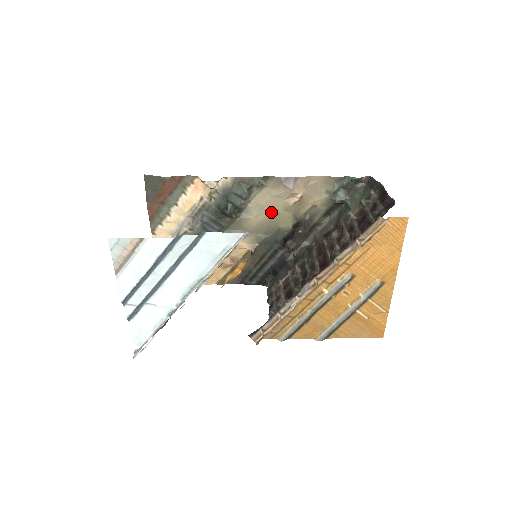
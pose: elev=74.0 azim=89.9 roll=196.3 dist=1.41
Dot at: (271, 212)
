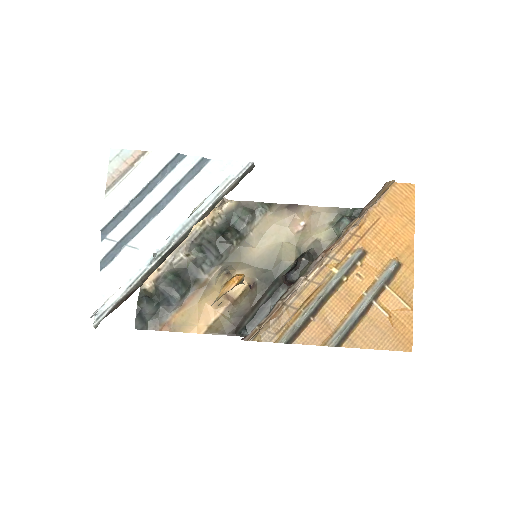
Dot at: (273, 242)
